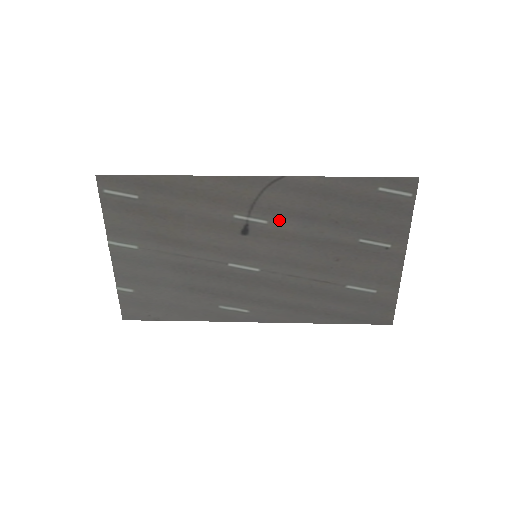
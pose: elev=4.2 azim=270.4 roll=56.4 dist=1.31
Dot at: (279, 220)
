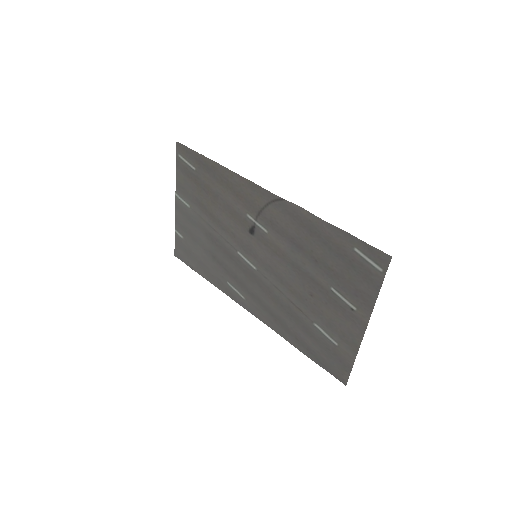
Dot at: (276, 235)
